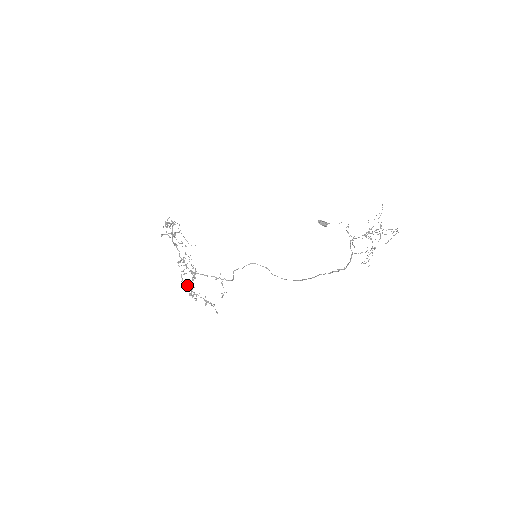
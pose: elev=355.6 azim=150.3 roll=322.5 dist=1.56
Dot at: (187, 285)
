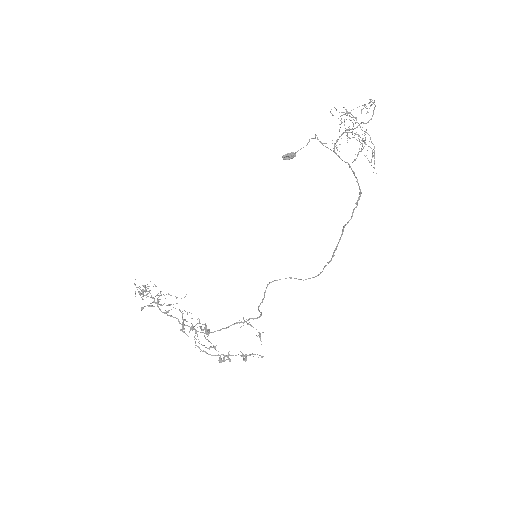
Dot at: occluded
